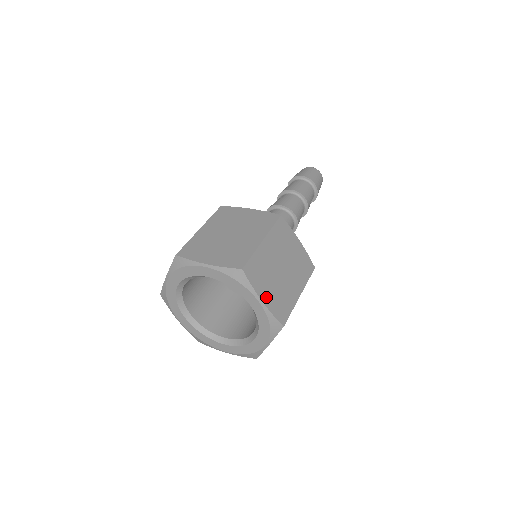
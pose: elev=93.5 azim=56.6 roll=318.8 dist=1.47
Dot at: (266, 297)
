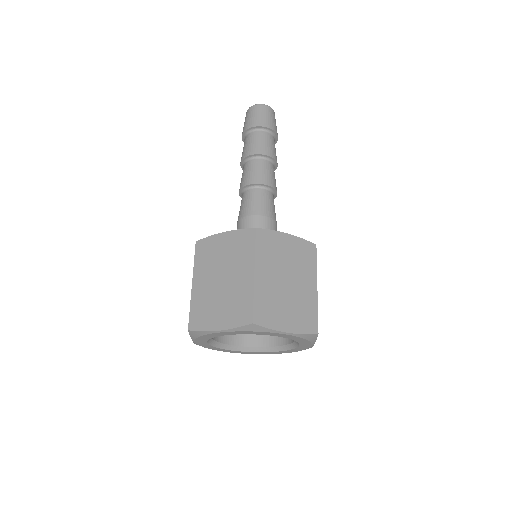
Dot at: (288, 325)
